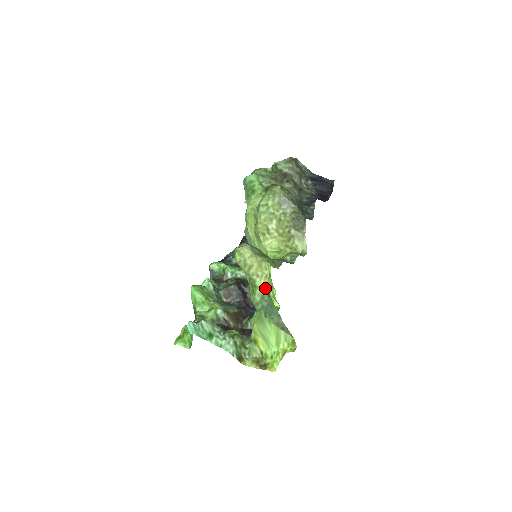
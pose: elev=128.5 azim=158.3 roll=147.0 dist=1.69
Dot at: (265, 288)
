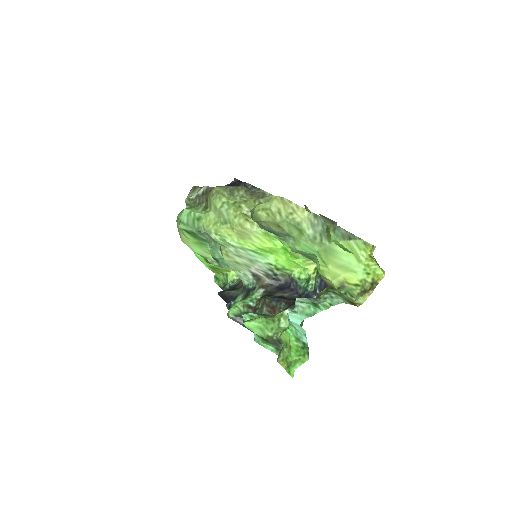
Dot at: (307, 215)
